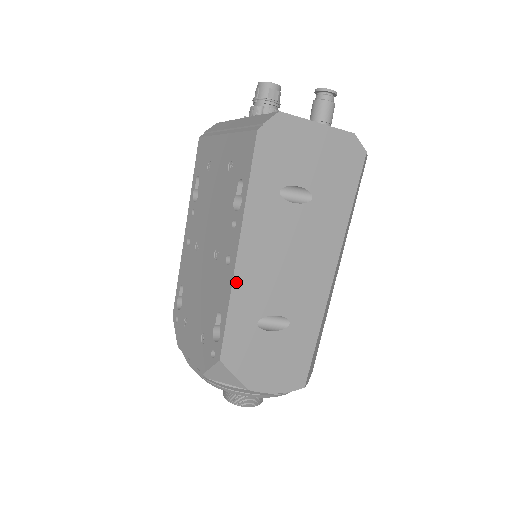
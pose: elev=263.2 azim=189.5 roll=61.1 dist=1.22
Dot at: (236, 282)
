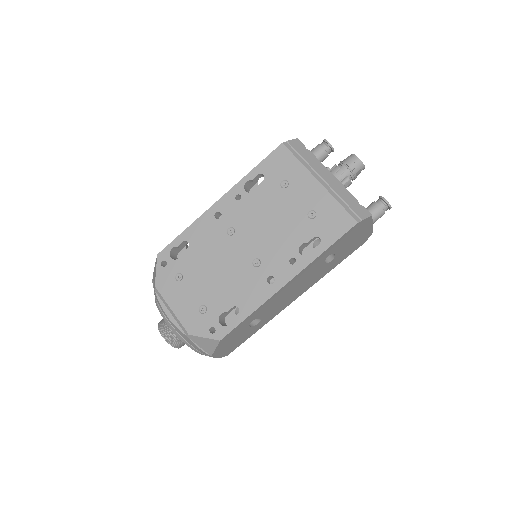
Dot at: (268, 300)
